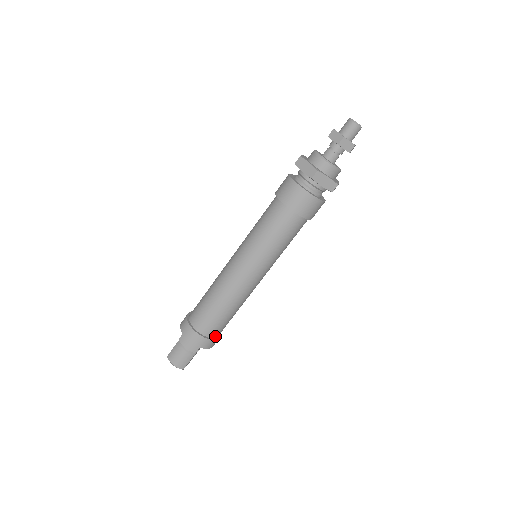
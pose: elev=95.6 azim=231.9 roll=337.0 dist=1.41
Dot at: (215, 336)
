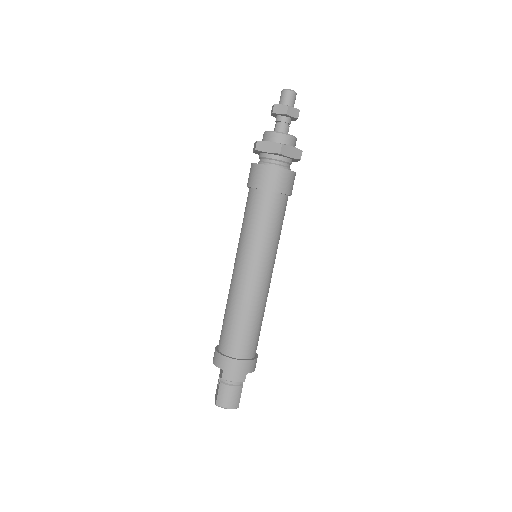
Dot at: (254, 355)
